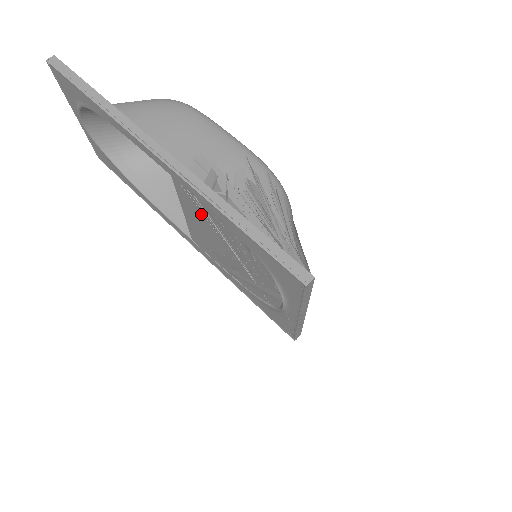
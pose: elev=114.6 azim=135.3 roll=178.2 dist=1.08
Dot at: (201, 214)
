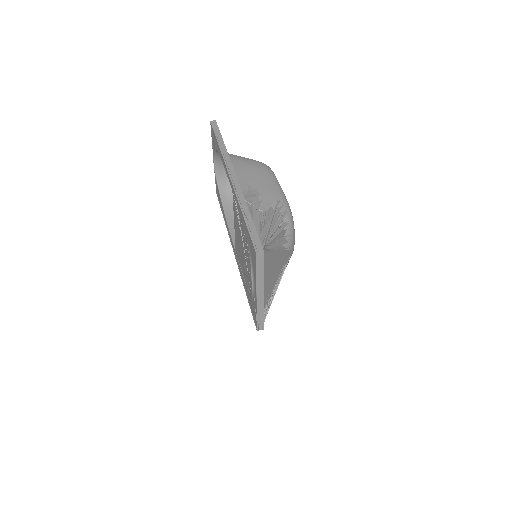
Dot at: occluded
